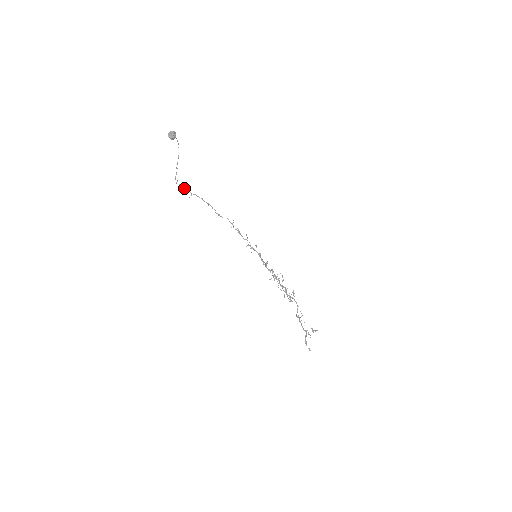
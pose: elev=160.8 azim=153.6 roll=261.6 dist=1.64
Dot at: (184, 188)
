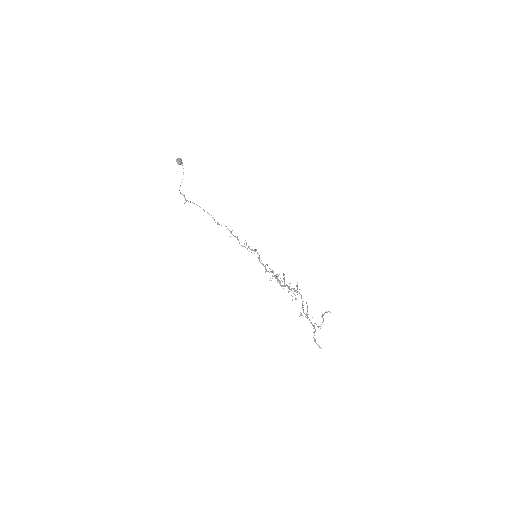
Dot at: (186, 200)
